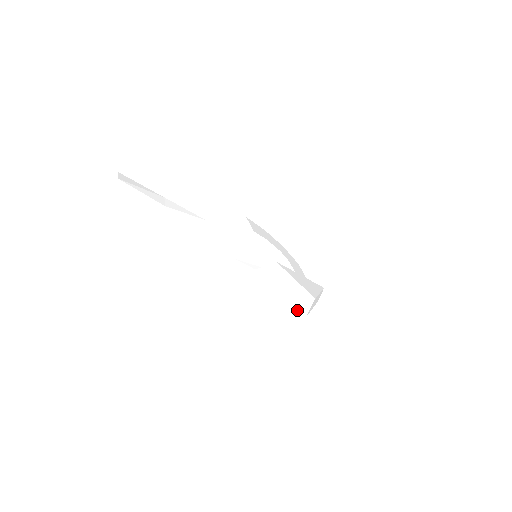
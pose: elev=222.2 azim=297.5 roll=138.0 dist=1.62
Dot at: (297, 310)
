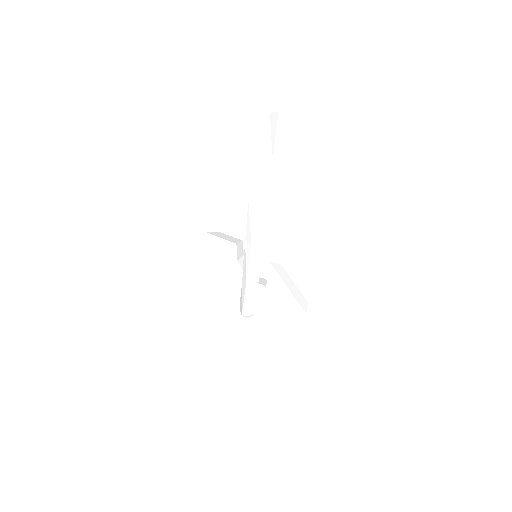
Dot at: (300, 305)
